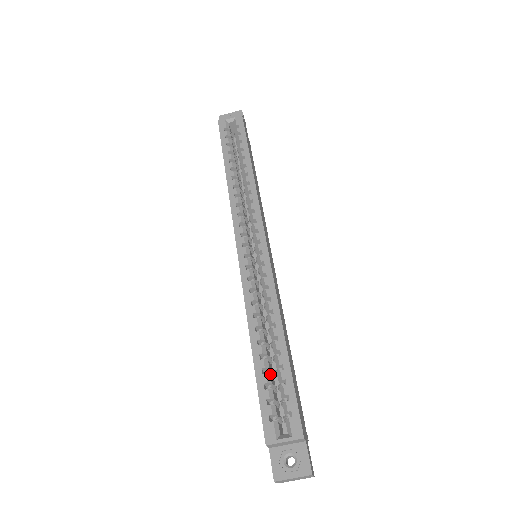
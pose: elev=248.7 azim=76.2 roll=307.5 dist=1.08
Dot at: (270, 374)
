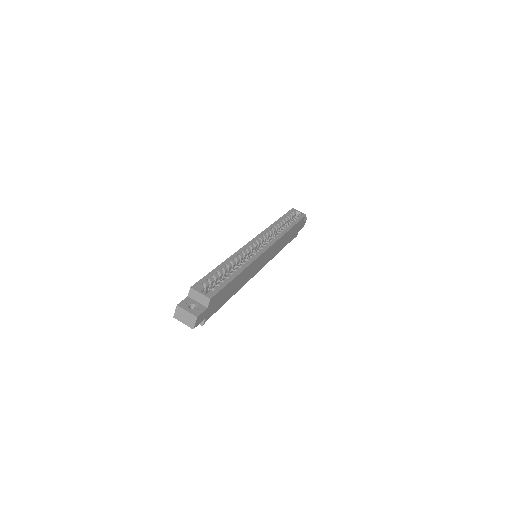
Dot at: (219, 277)
